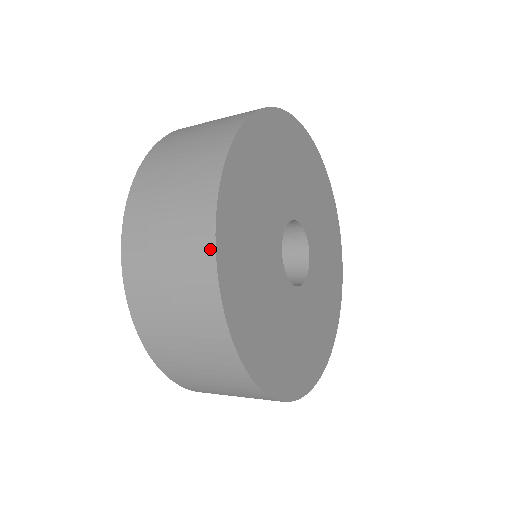
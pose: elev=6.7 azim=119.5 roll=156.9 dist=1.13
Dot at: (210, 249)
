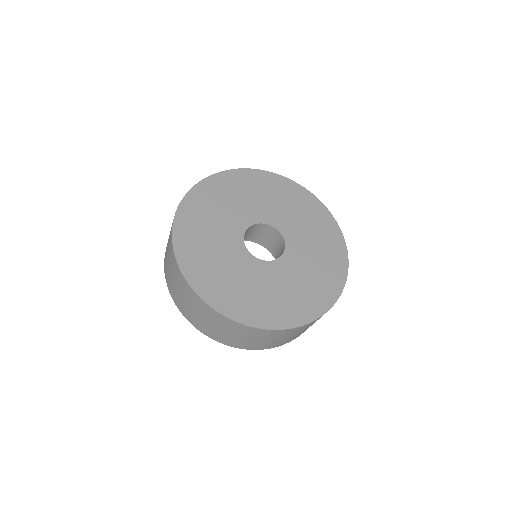
Dot at: (213, 176)
